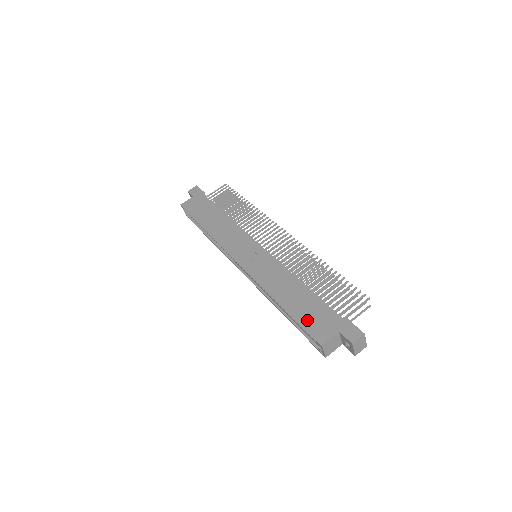
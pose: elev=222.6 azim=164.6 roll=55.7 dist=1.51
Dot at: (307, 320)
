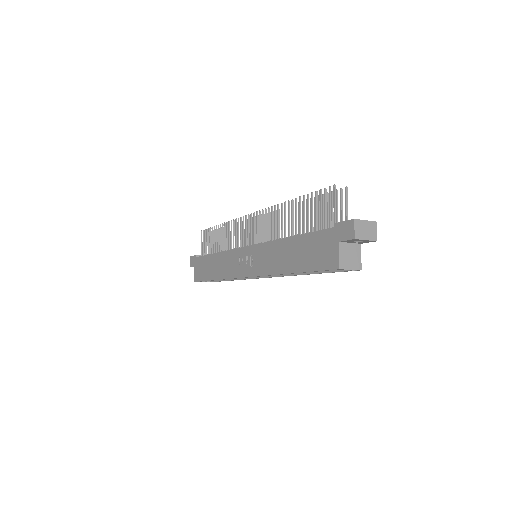
Dot at: (314, 262)
